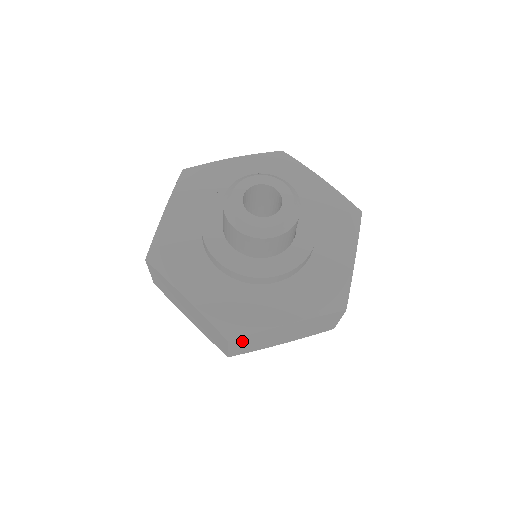
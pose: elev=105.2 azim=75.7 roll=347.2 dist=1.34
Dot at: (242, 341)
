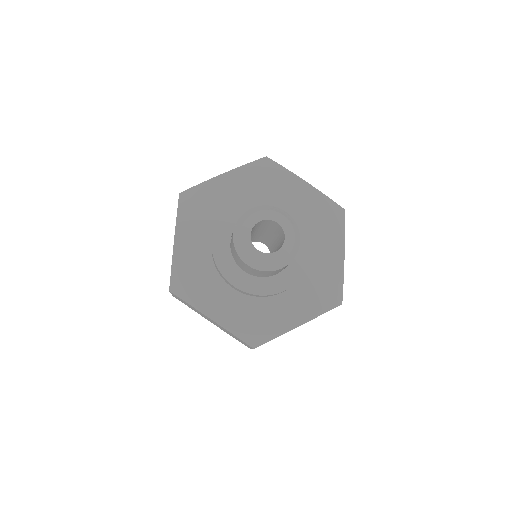
Dot at: occluded
